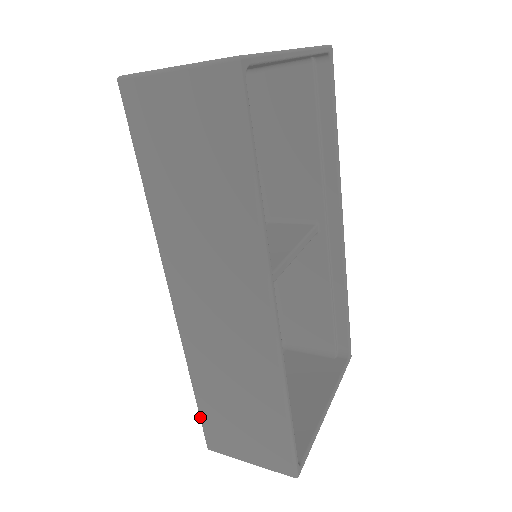
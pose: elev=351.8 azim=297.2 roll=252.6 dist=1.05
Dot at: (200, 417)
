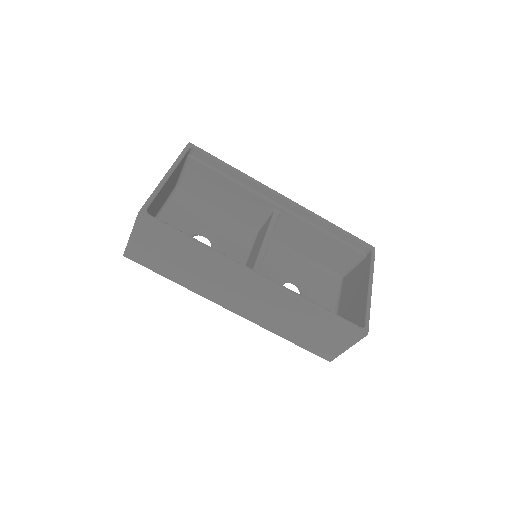
Dot at: occluded
